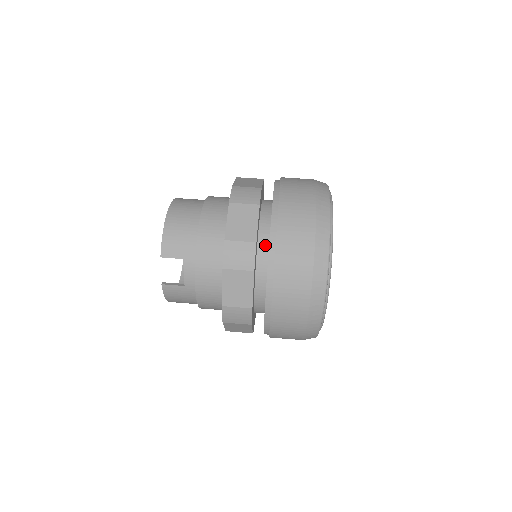
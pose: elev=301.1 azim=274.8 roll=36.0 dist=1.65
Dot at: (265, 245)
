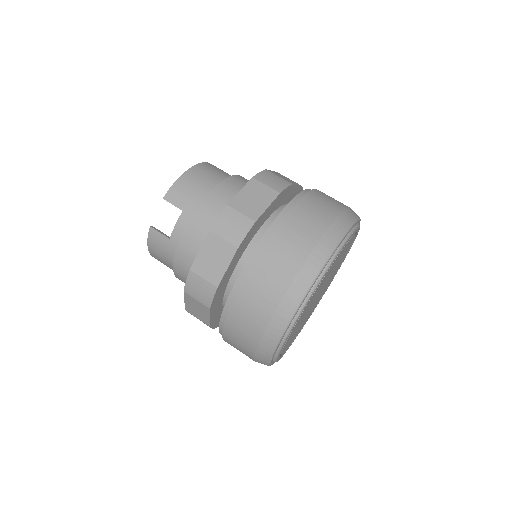
Dot at: occluded
